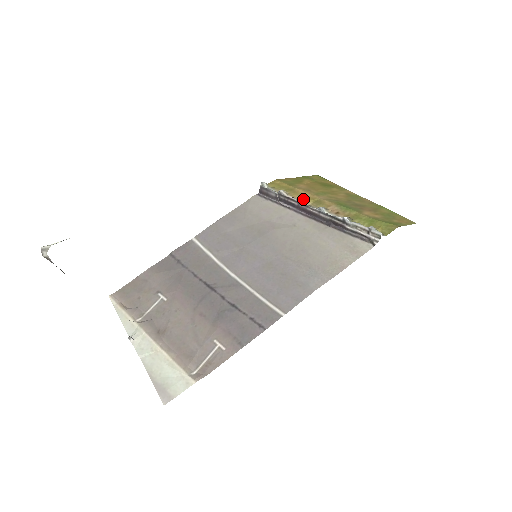
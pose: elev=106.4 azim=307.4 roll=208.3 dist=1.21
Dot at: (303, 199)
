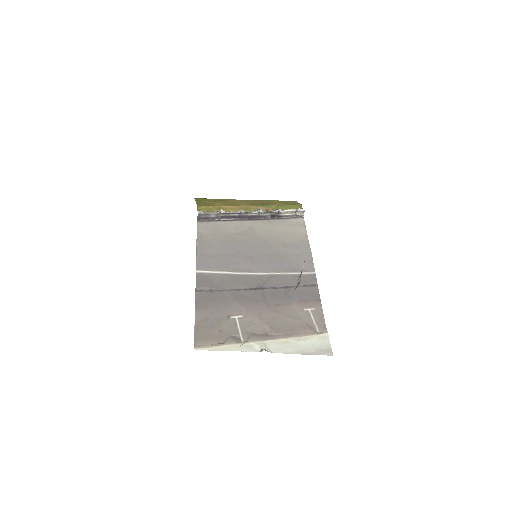
Dot at: (240, 210)
